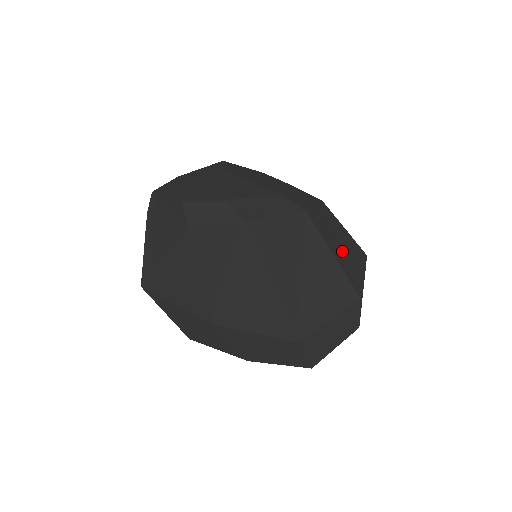
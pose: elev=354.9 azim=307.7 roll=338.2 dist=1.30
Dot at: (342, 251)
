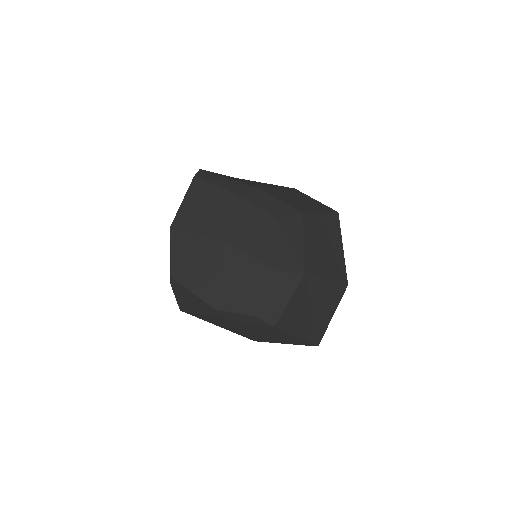
Dot at: (327, 253)
